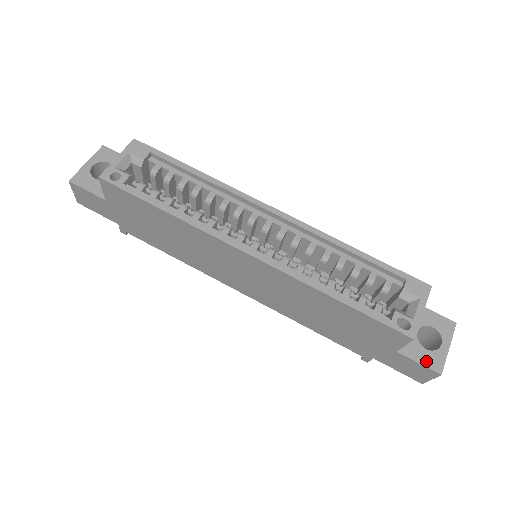
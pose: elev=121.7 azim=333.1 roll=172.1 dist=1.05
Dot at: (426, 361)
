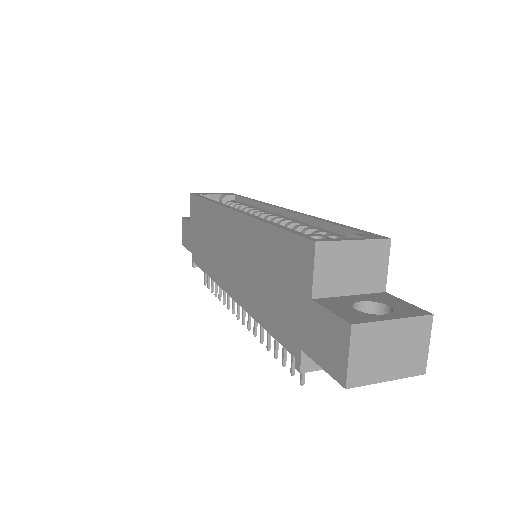
Dot at: (343, 313)
